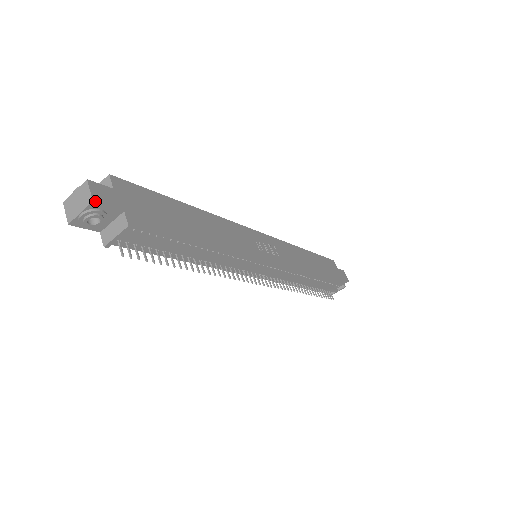
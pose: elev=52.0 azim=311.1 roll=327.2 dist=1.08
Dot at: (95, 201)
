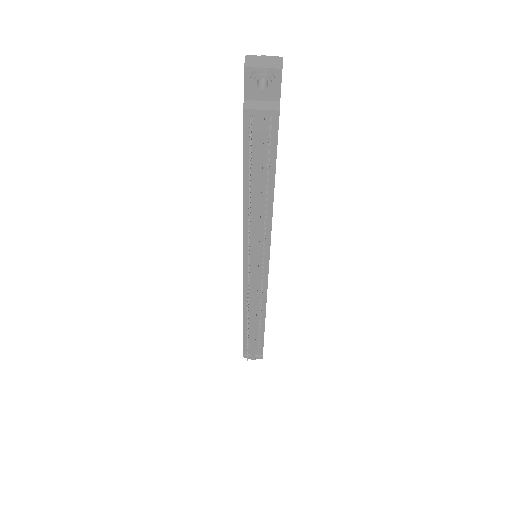
Dot at: occluded
